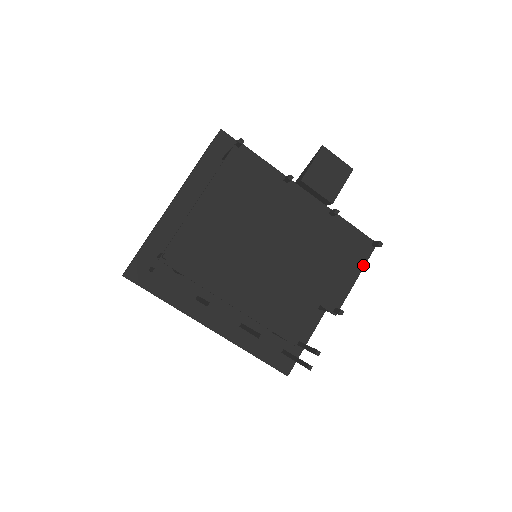
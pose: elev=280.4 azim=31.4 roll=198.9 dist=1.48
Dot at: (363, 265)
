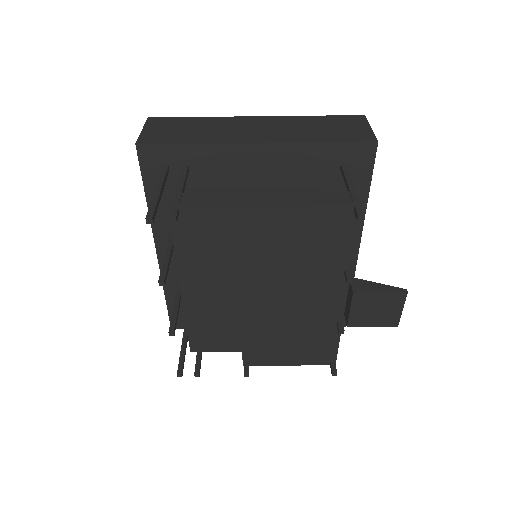
Dot at: (306, 364)
